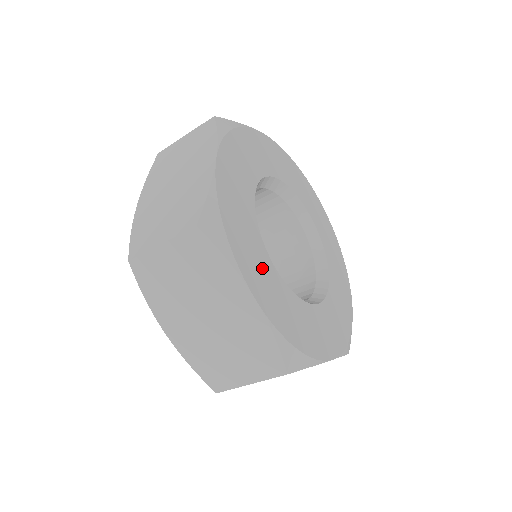
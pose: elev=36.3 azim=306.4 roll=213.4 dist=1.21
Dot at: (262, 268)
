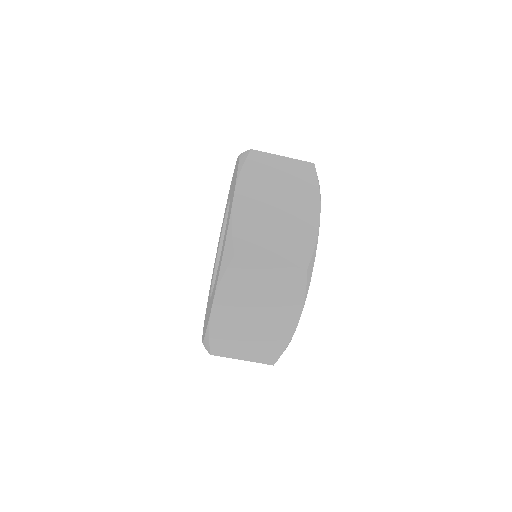
Dot at: occluded
